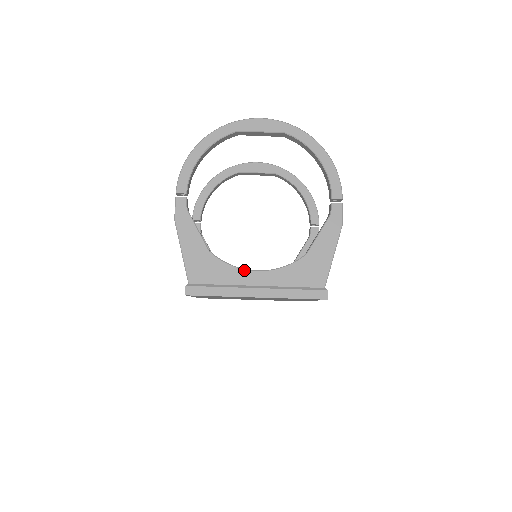
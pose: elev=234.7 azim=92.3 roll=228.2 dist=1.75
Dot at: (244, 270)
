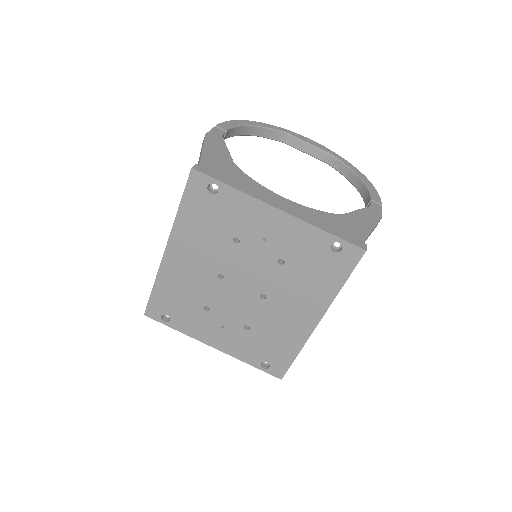
Dot at: (269, 190)
